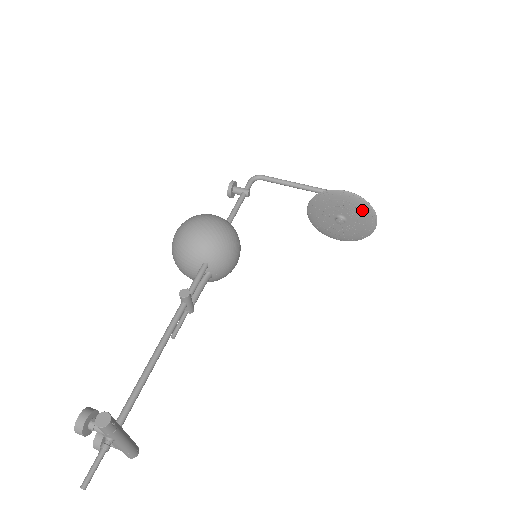
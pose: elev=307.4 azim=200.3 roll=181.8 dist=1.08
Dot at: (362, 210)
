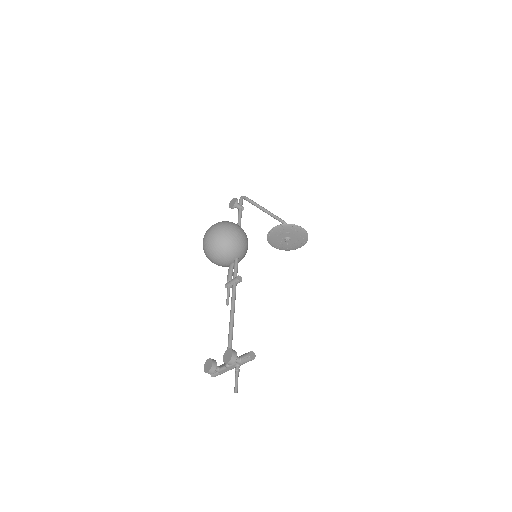
Dot at: (303, 238)
